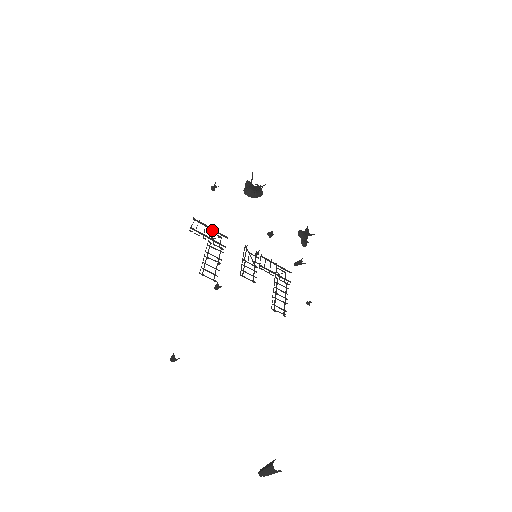
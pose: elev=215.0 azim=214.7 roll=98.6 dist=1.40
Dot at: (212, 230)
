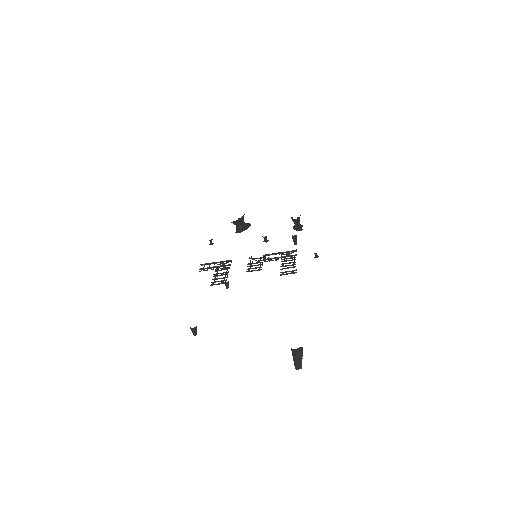
Dot at: occluded
